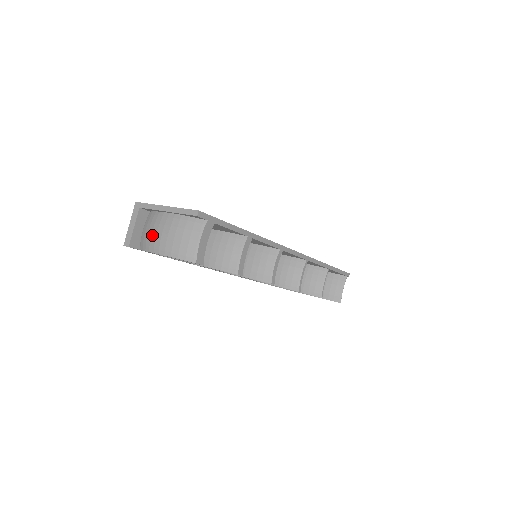
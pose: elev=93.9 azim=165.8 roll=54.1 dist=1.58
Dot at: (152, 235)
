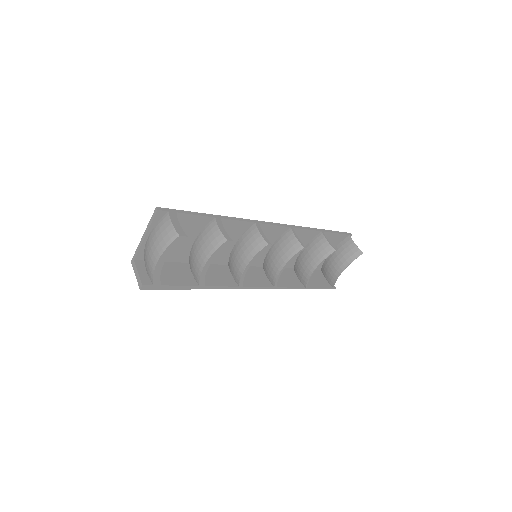
Dot at: (148, 260)
